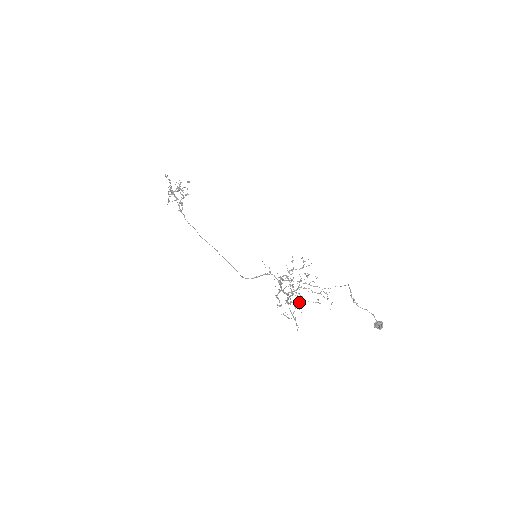
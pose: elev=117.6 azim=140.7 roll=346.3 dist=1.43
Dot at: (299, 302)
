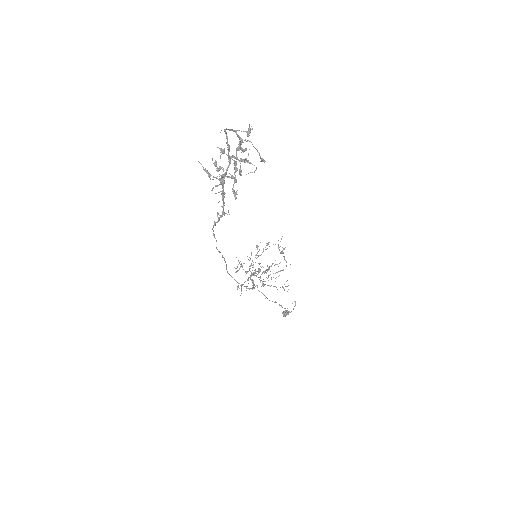
Dot at: (255, 273)
